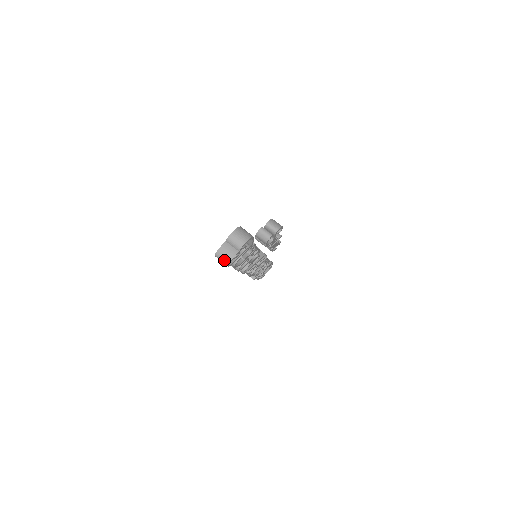
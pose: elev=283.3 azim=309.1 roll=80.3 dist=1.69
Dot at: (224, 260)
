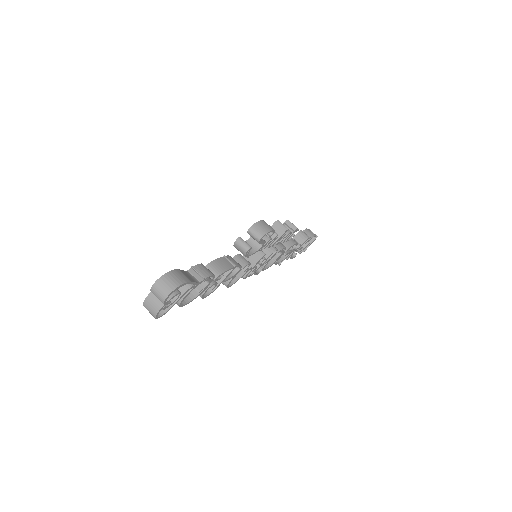
Dot at: (151, 313)
